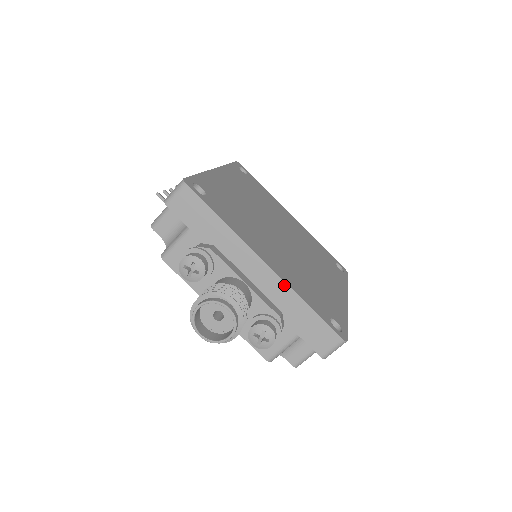
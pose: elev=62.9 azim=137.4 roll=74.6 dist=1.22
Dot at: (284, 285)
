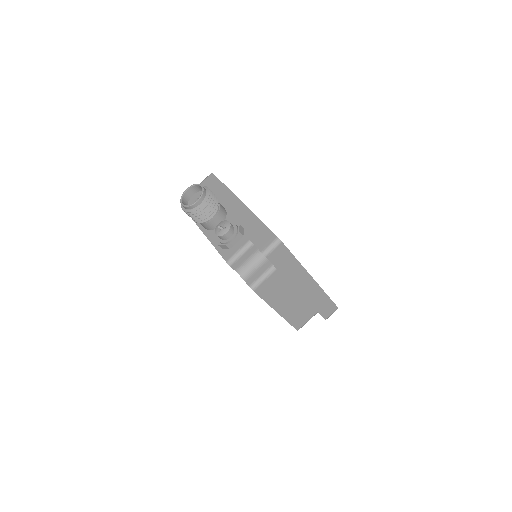
Dot at: (249, 211)
